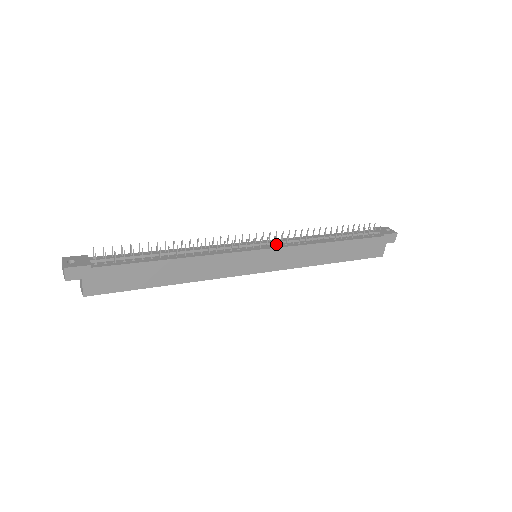
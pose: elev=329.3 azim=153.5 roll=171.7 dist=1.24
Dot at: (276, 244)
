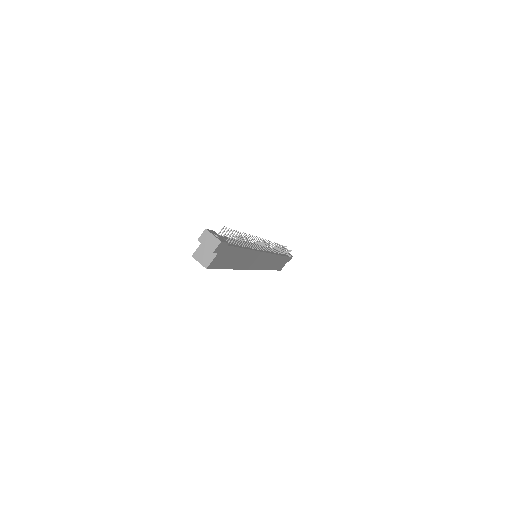
Dot at: (267, 250)
